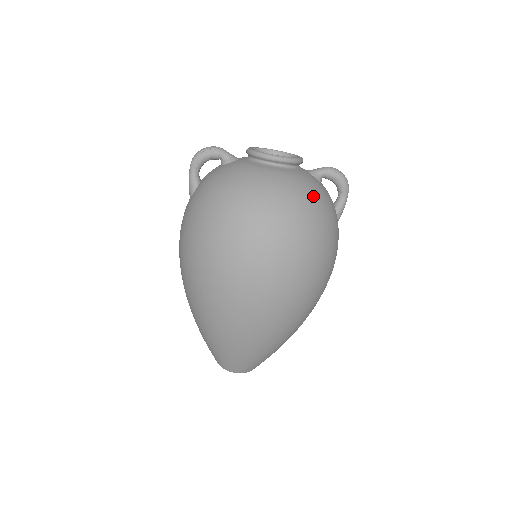
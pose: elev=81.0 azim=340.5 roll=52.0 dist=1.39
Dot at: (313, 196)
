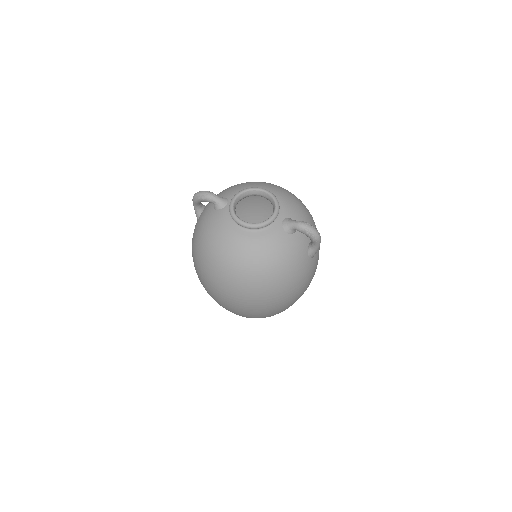
Dot at: (271, 261)
